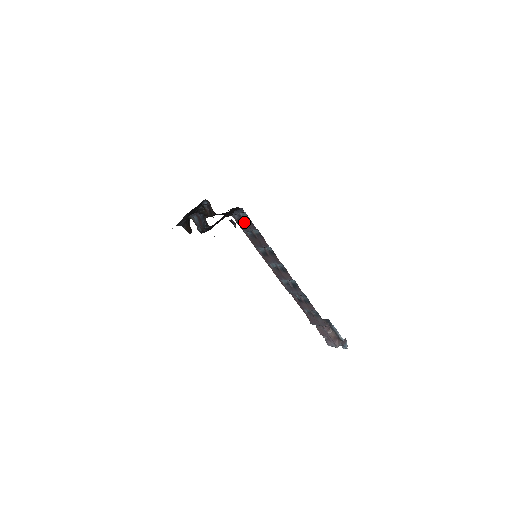
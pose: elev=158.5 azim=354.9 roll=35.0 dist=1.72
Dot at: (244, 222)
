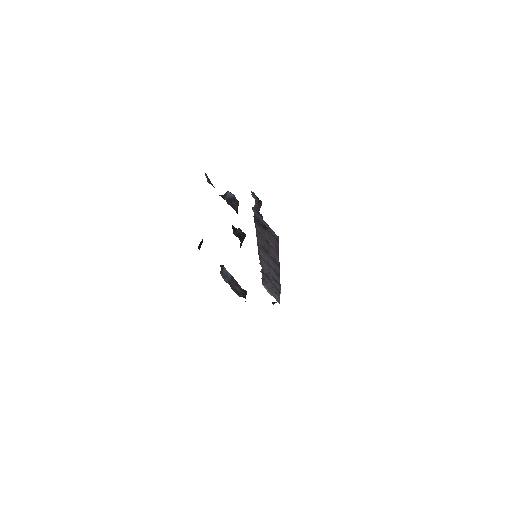
Dot at: (266, 231)
